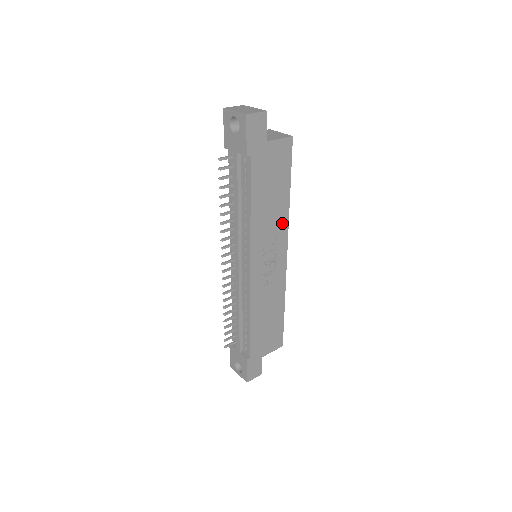
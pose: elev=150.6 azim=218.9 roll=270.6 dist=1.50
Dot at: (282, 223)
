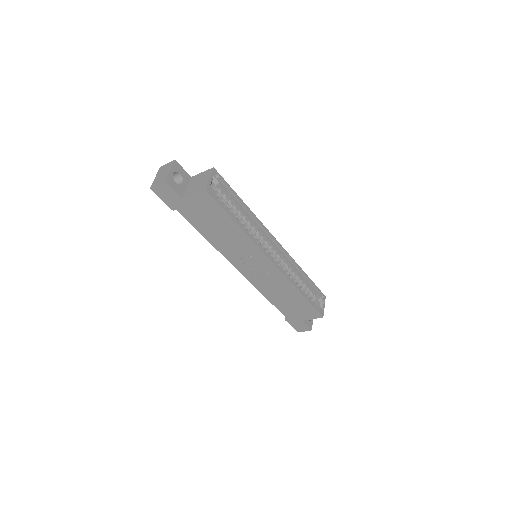
Dot at: (248, 244)
